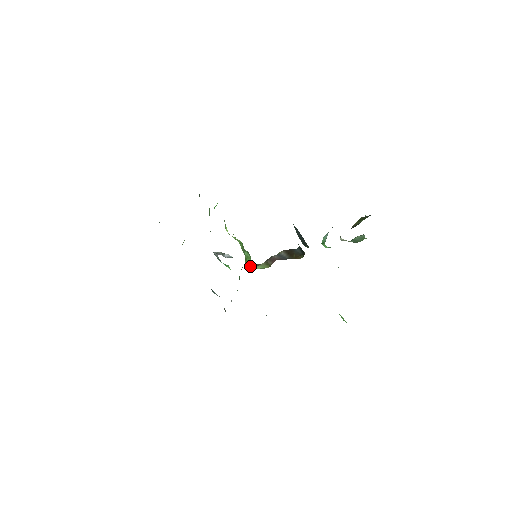
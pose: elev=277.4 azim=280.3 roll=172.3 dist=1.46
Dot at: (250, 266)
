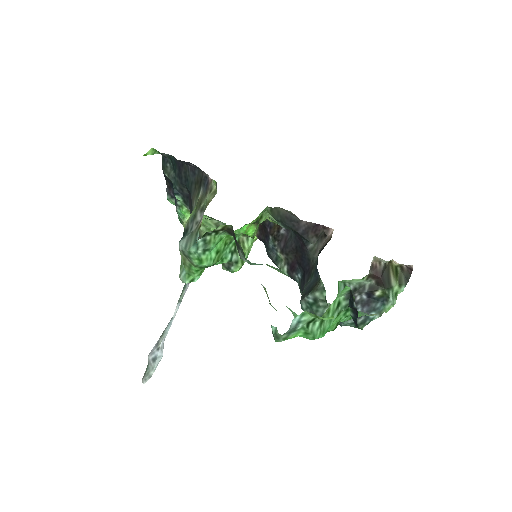
Dot at: occluded
